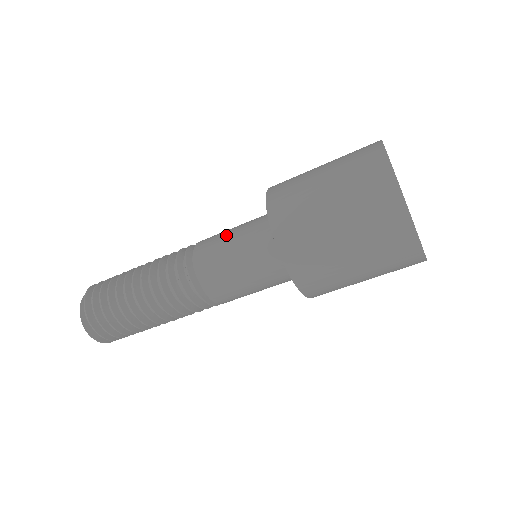
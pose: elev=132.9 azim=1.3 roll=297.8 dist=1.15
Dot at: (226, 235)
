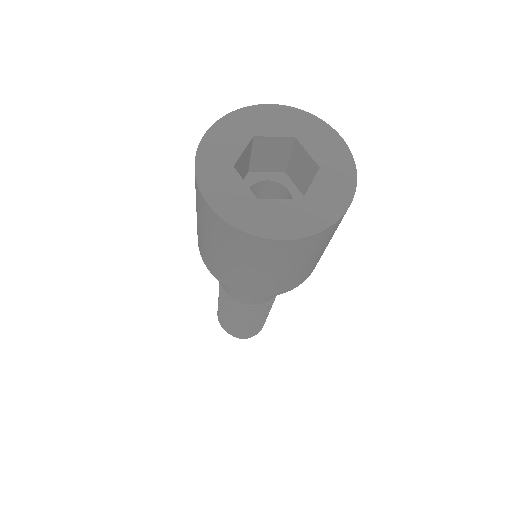
Dot at: occluded
